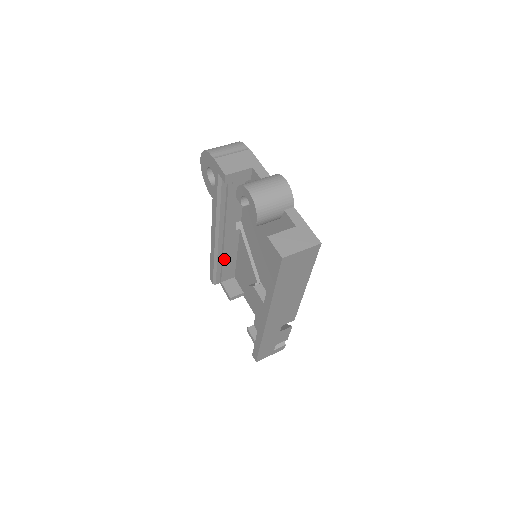
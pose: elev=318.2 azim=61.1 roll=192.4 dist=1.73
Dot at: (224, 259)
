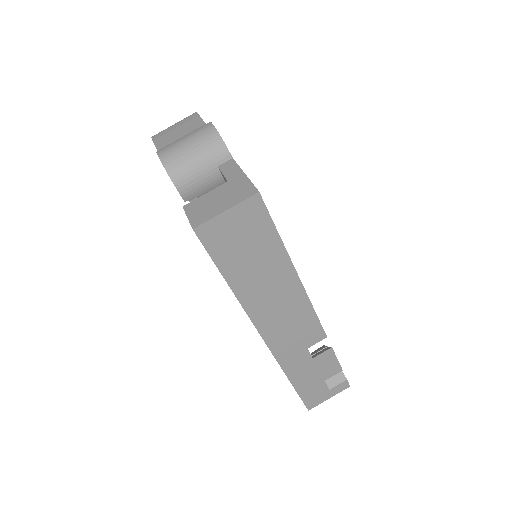
Dot at: occluded
